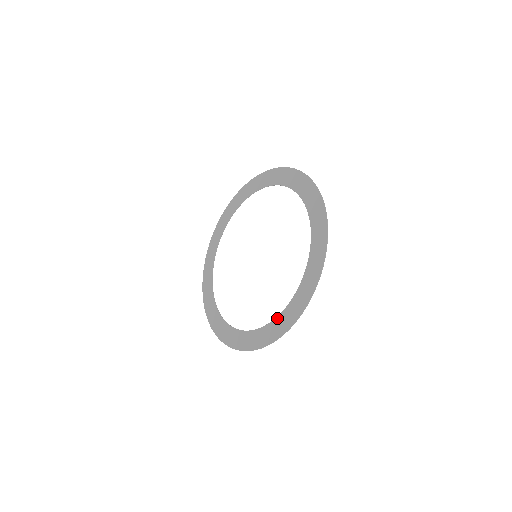
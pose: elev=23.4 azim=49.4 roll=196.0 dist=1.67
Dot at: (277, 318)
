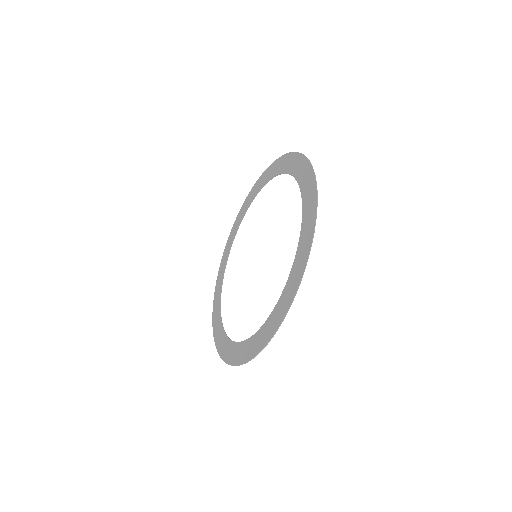
Dot at: (259, 330)
